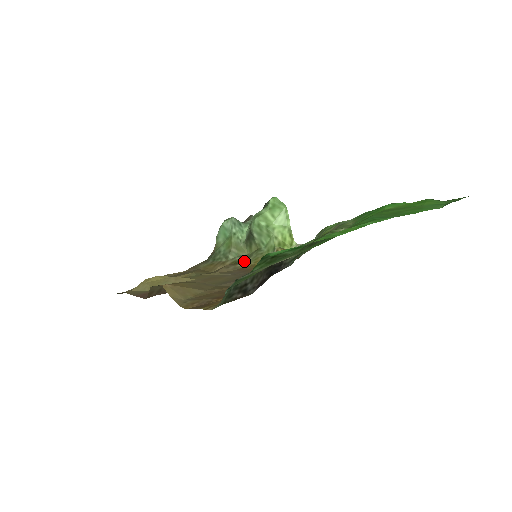
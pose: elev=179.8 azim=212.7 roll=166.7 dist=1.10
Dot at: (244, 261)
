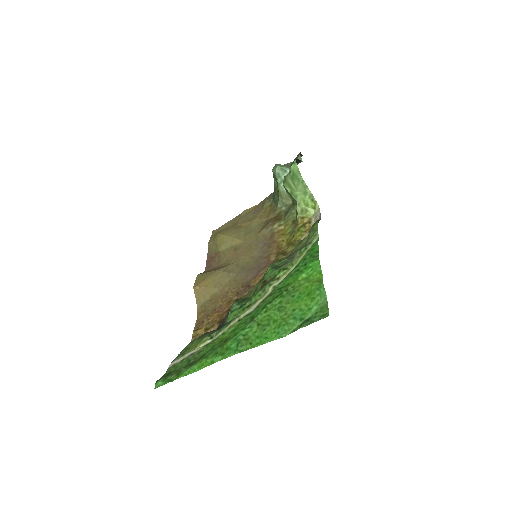
Dot at: (283, 217)
